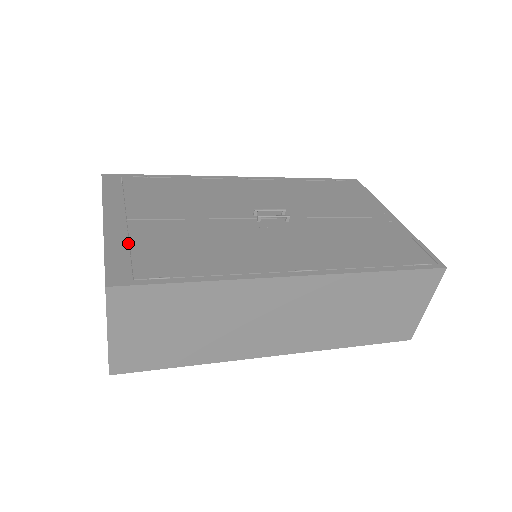
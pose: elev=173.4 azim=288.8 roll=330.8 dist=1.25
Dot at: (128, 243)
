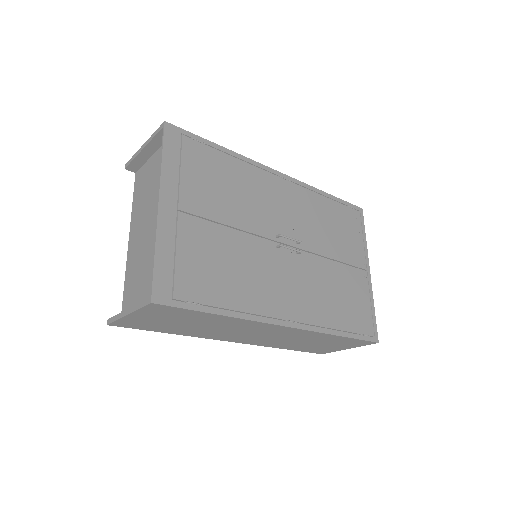
Dot at: occluded
